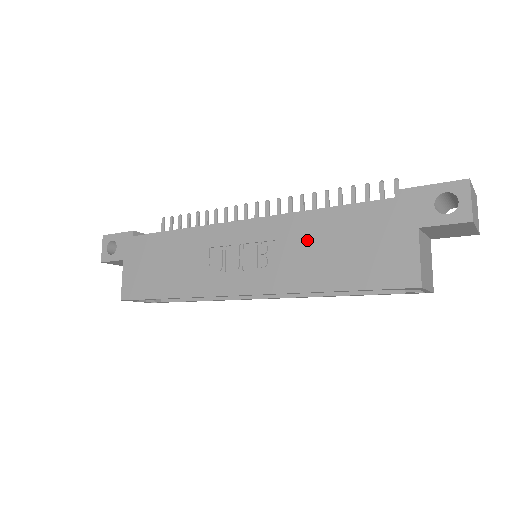
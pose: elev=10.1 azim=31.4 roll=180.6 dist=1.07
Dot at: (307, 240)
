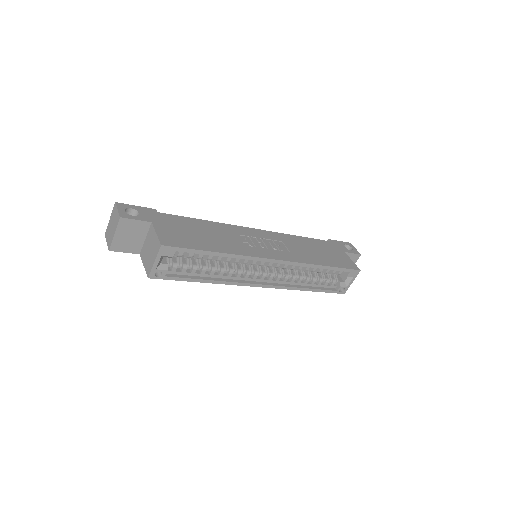
Dot at: (300, 245)
